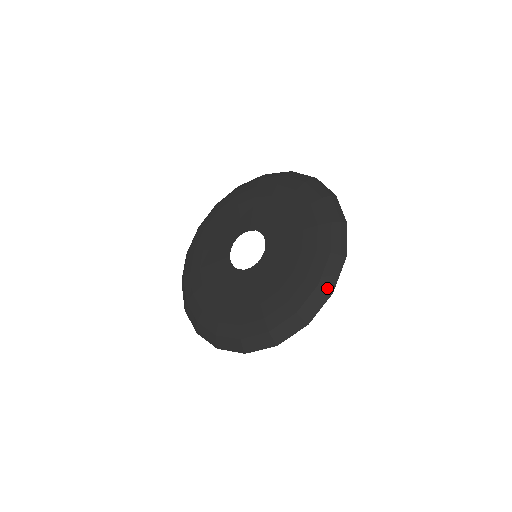
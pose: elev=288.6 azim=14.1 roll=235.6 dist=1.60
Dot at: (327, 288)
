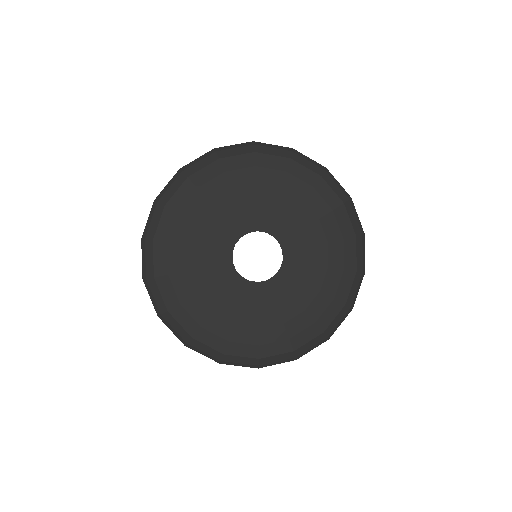
Dot at: (260, 365)
